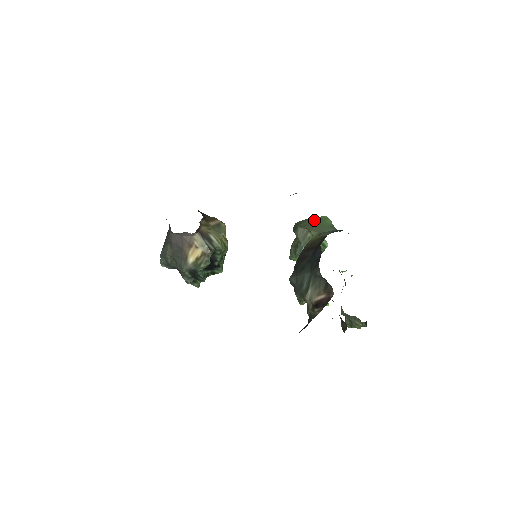
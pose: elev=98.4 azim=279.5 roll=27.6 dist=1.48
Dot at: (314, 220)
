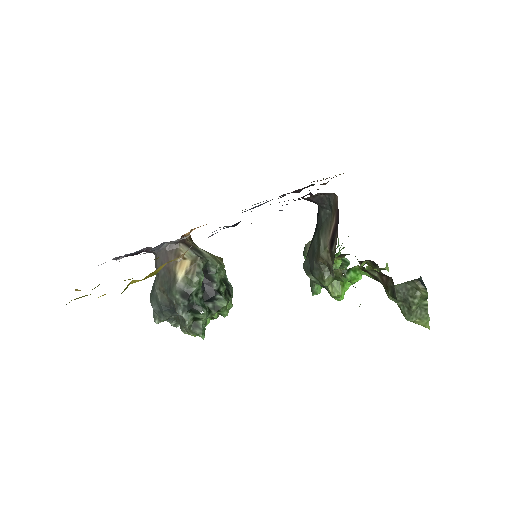
Dot at: occluded
